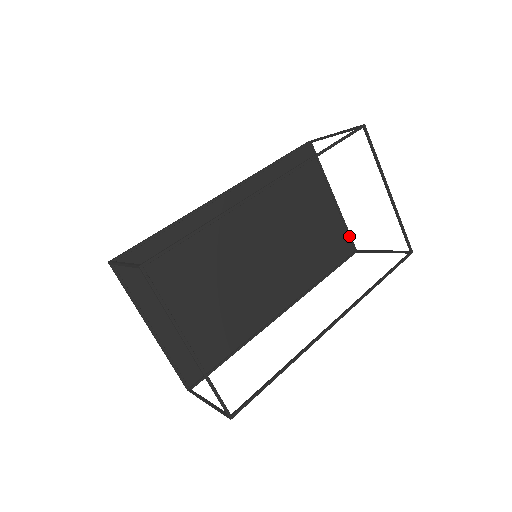
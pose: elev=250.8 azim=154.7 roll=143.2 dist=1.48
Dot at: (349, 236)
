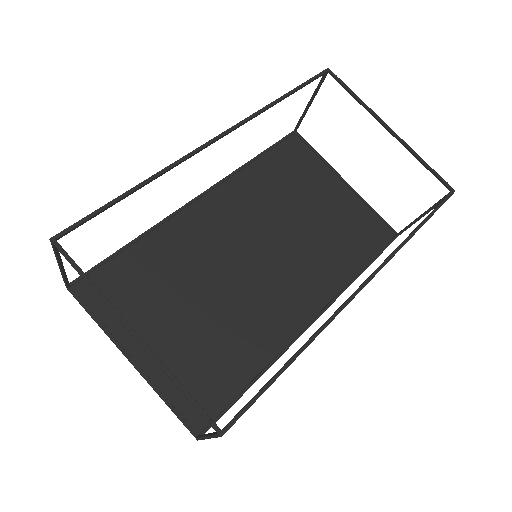
Dot at: (381, 219)
